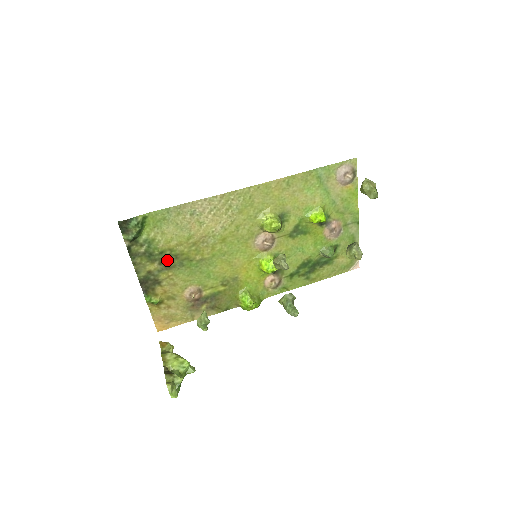
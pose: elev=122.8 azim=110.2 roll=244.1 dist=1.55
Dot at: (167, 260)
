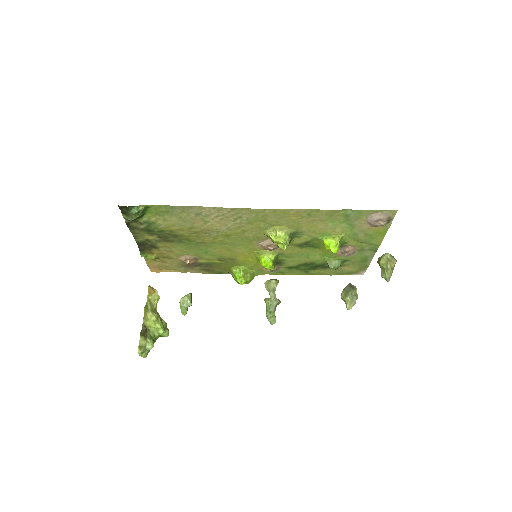
Dot at: (166, 236)
